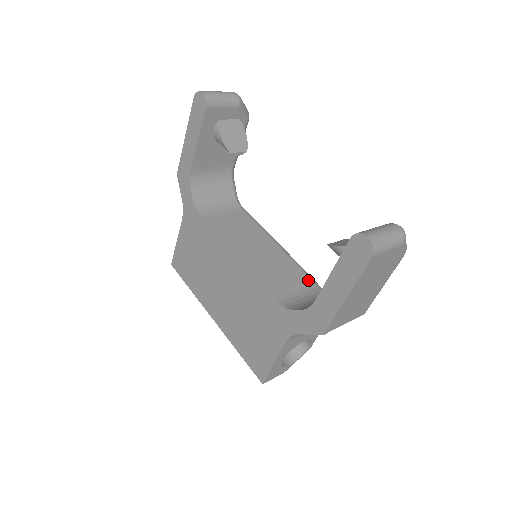
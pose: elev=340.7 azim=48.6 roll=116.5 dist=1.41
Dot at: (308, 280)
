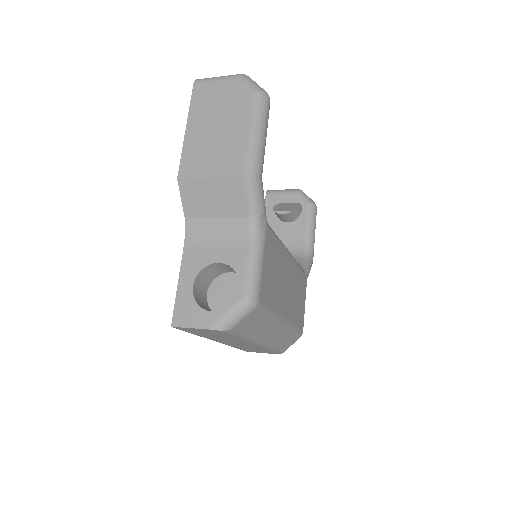
Dot at: occluded
